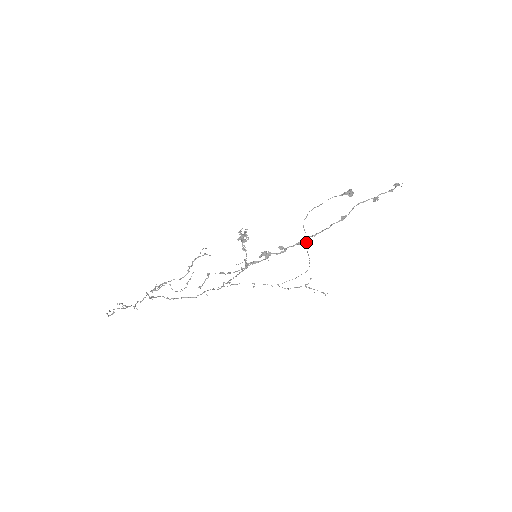
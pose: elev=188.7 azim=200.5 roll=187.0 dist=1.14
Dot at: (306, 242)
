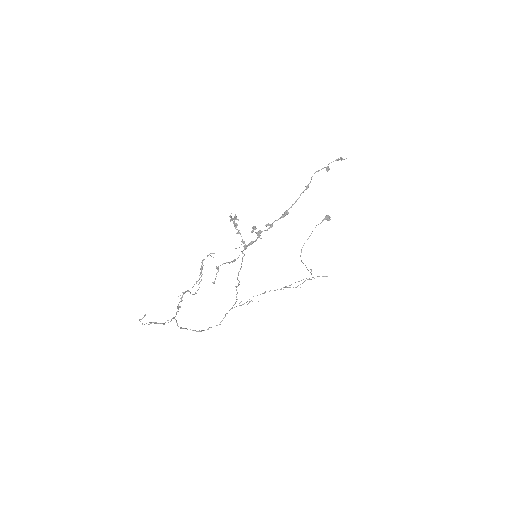
Dot at: (306, 267)
